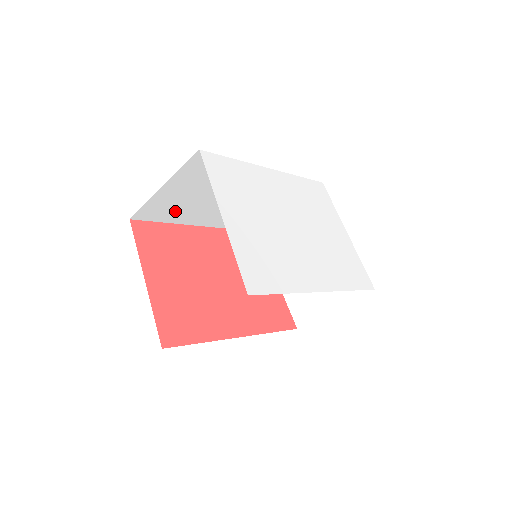
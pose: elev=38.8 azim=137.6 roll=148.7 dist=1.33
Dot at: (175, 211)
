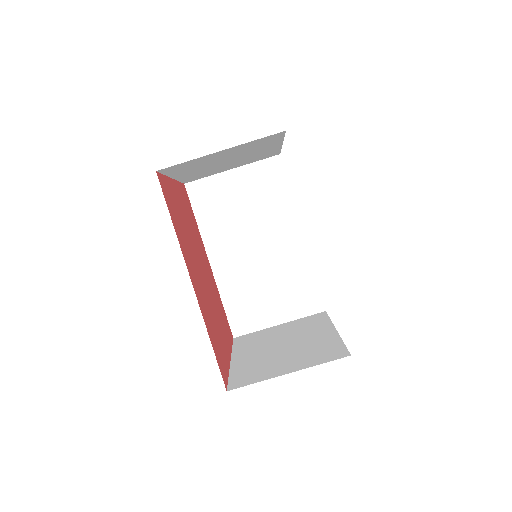
Dot at: (214, 212)
